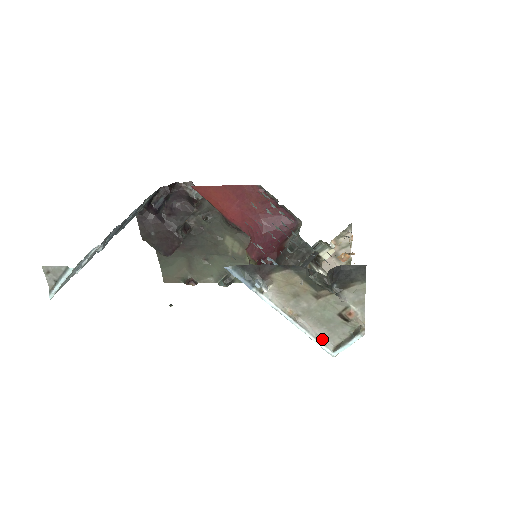
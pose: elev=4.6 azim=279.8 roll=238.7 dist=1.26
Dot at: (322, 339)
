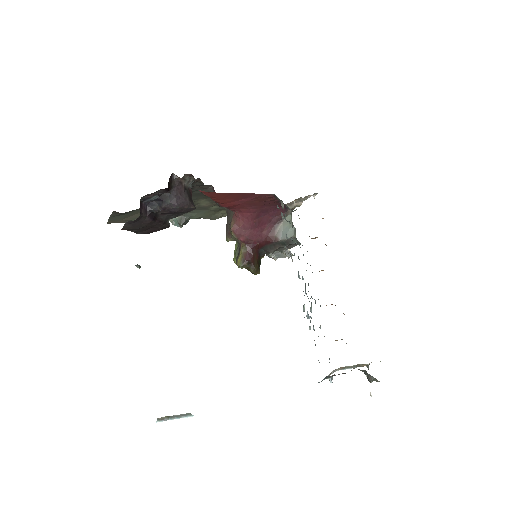
Dot at: (337, 369)
